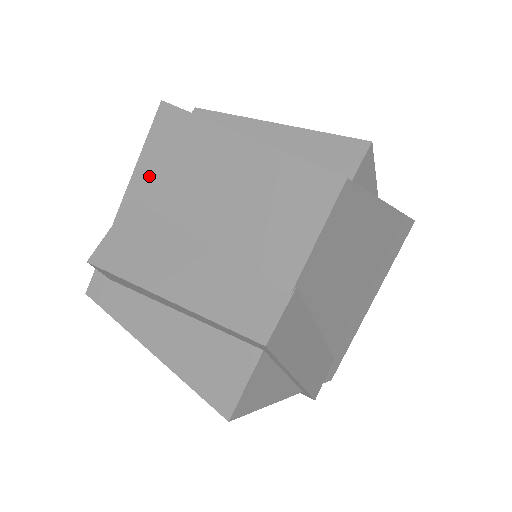
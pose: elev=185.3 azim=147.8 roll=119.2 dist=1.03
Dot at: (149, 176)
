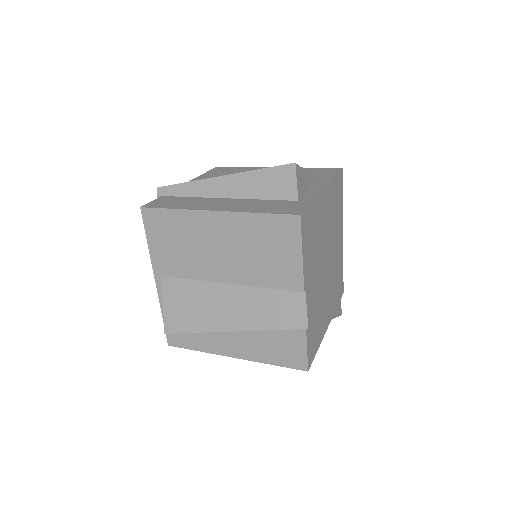
Dot at: (165, 259)
